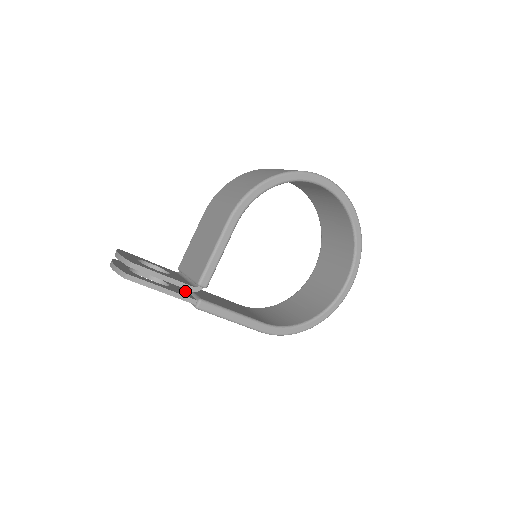
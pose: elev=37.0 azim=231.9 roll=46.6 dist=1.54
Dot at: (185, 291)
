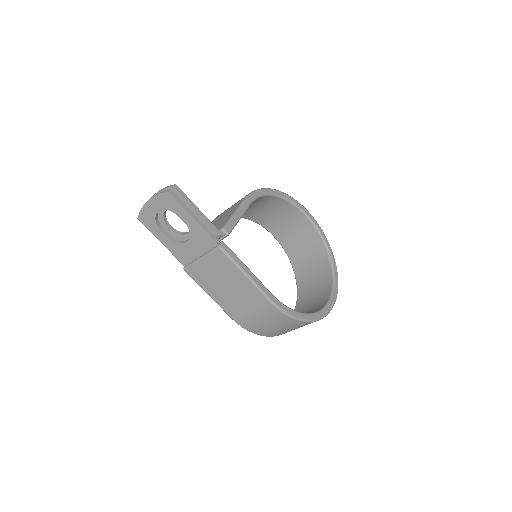
Dot at: occluded
